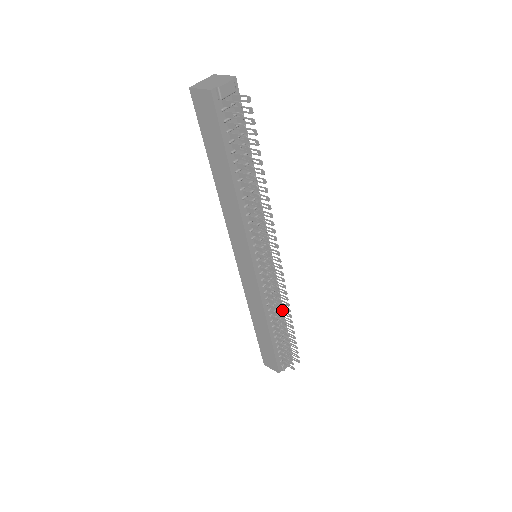
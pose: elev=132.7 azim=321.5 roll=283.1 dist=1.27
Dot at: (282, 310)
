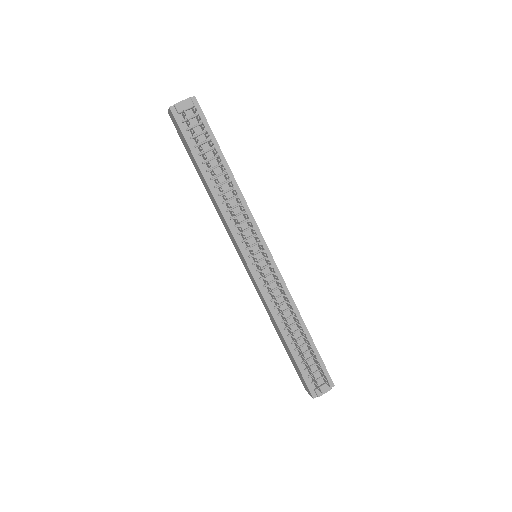
Dot at: (282, 311)
